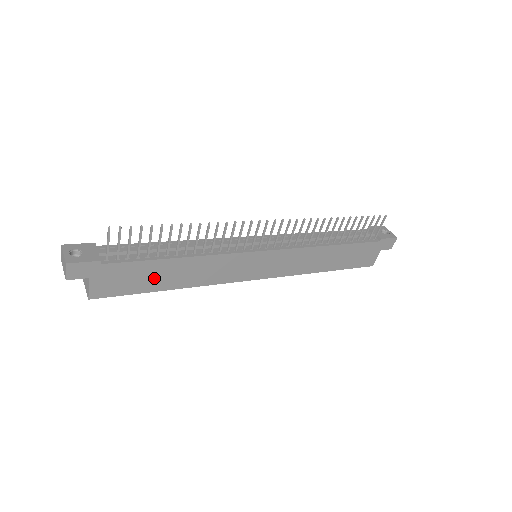
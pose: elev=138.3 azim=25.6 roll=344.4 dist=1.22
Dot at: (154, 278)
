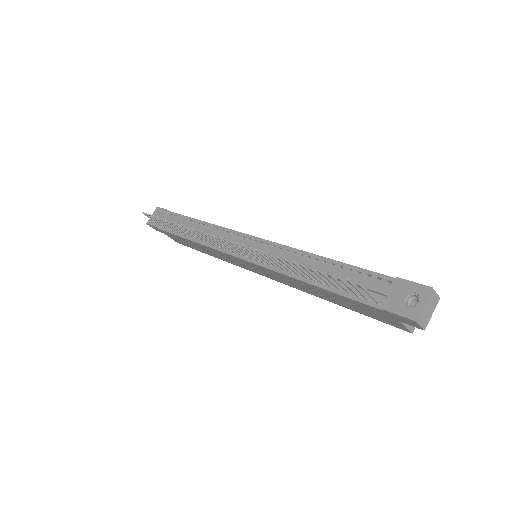
Dot at: (193, 245)
